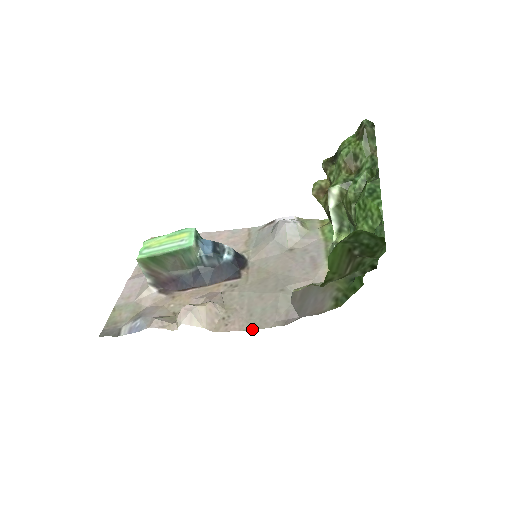
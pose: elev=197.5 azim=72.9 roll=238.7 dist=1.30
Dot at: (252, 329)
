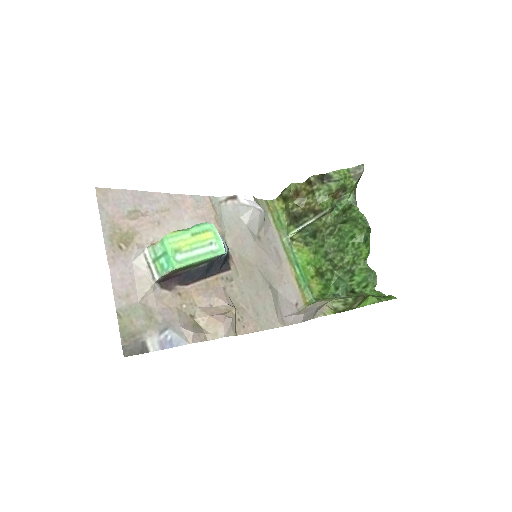
Dot at: occluded
